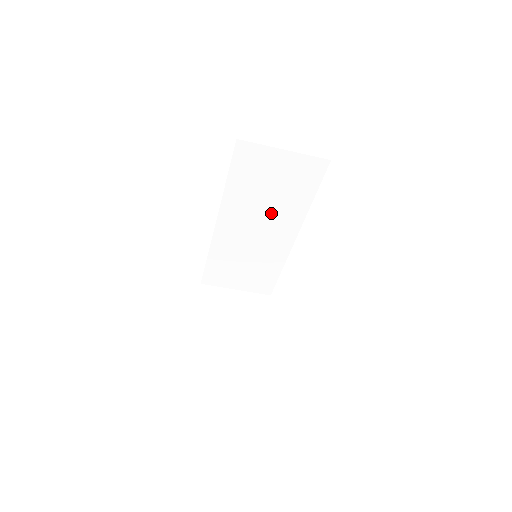
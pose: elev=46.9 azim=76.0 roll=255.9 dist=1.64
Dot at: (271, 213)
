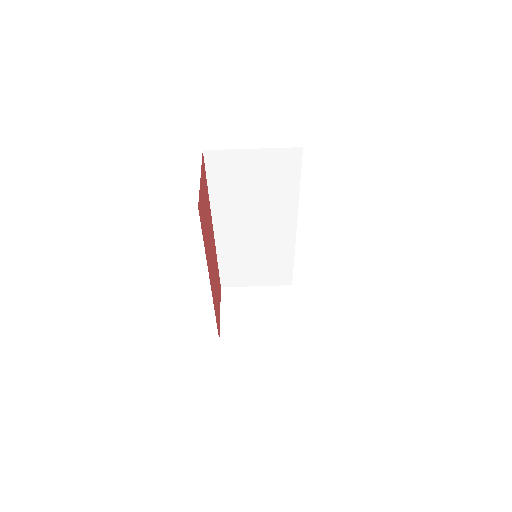
Dot at: (263, 210)
